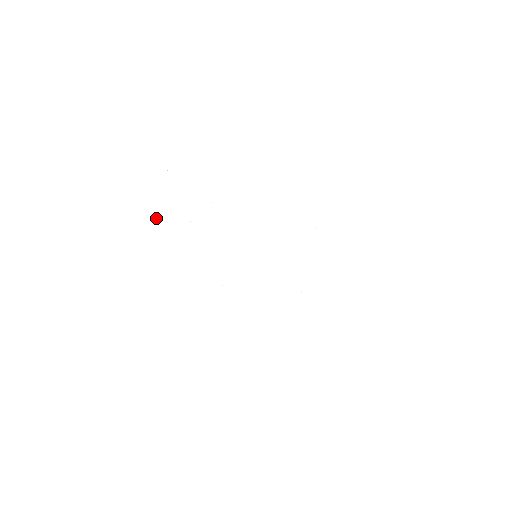
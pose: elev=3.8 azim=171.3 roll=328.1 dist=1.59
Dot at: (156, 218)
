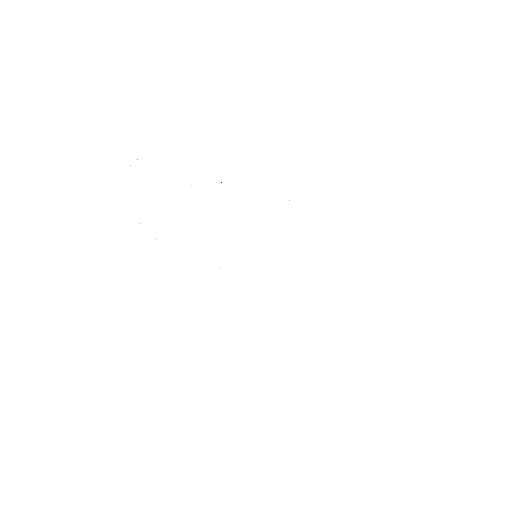
Dot at: occluded
